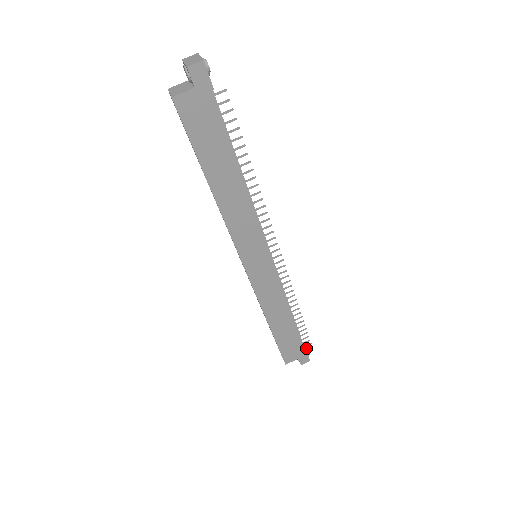
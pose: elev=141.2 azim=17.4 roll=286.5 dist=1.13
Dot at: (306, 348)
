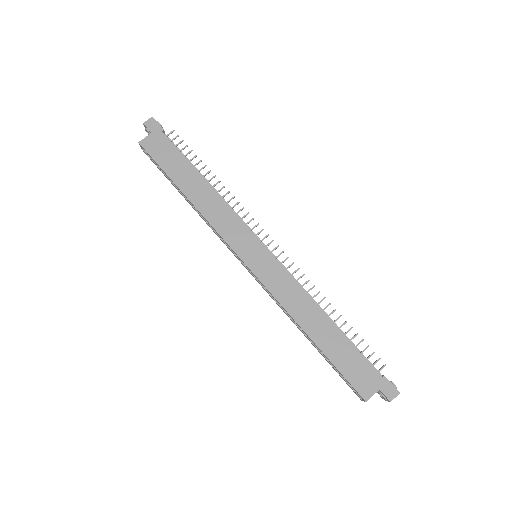
Dot at: occluded
